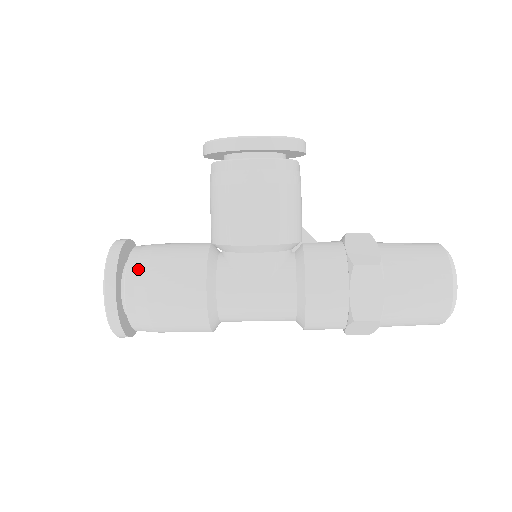
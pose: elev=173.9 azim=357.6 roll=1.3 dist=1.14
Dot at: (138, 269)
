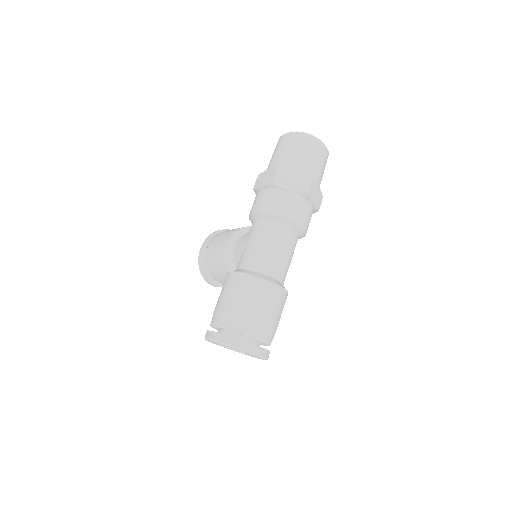
Dot at: occluded
